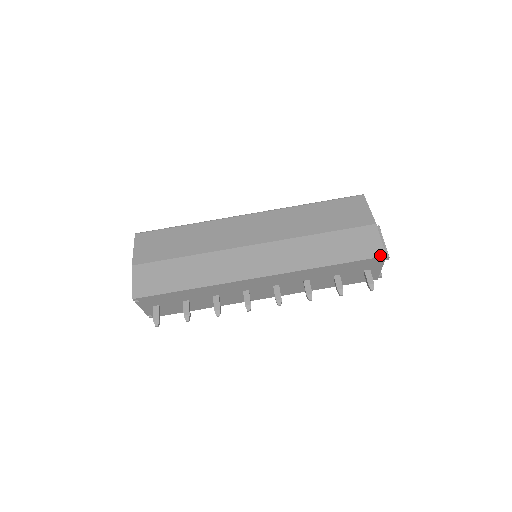
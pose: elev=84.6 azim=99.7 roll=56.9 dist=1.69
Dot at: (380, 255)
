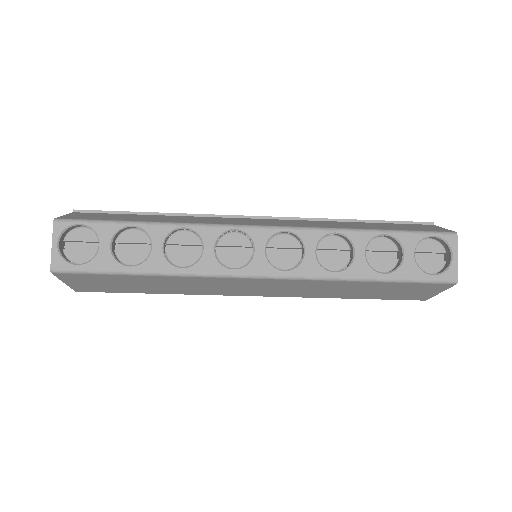
Dot at: occluded
